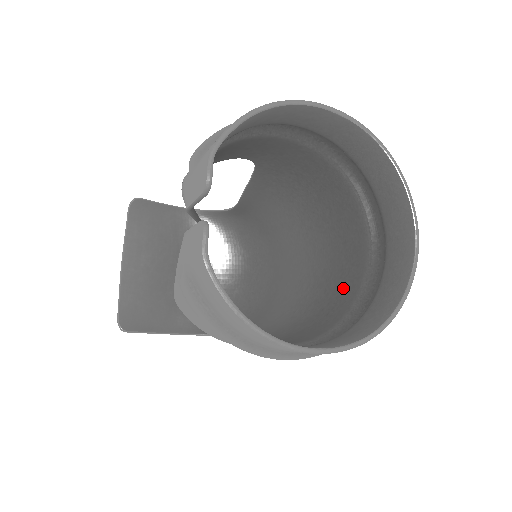
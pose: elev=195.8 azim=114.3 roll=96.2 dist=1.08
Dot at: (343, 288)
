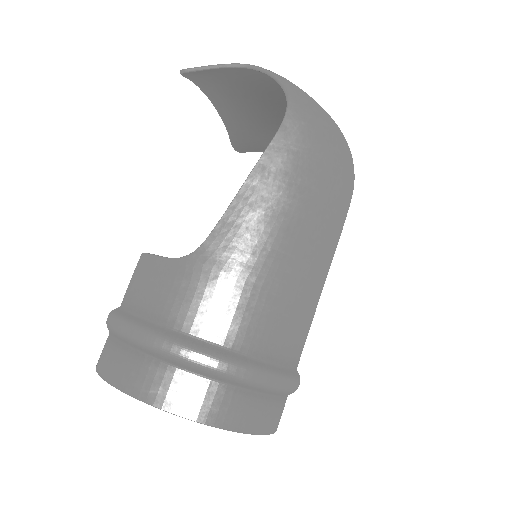
Dot at: occluded
